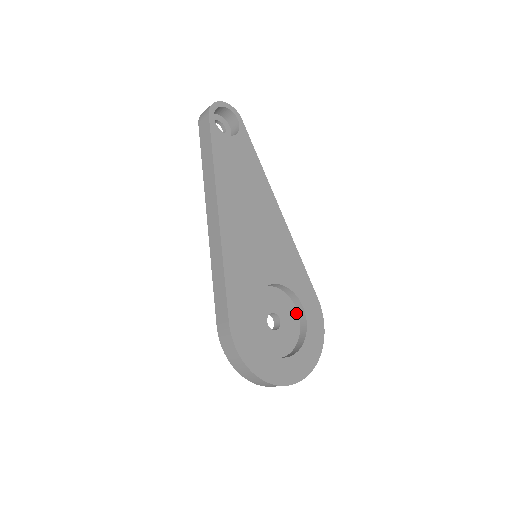
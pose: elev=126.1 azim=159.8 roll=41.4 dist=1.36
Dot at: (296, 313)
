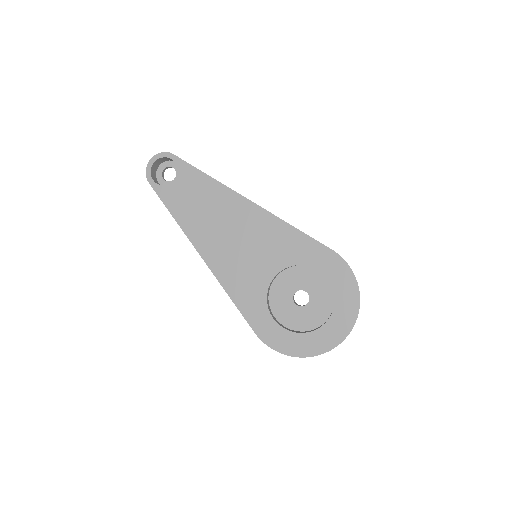
Dot at: (321, 275)
